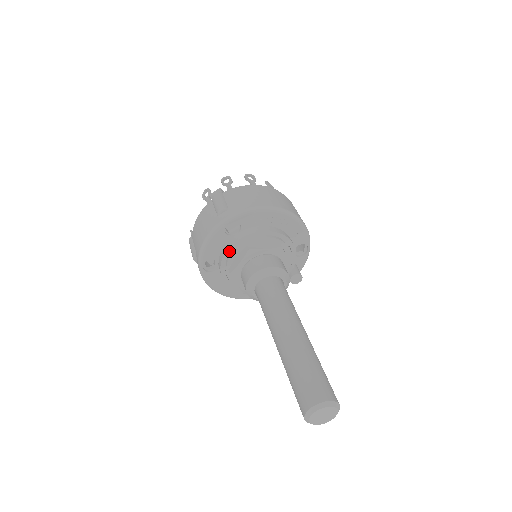
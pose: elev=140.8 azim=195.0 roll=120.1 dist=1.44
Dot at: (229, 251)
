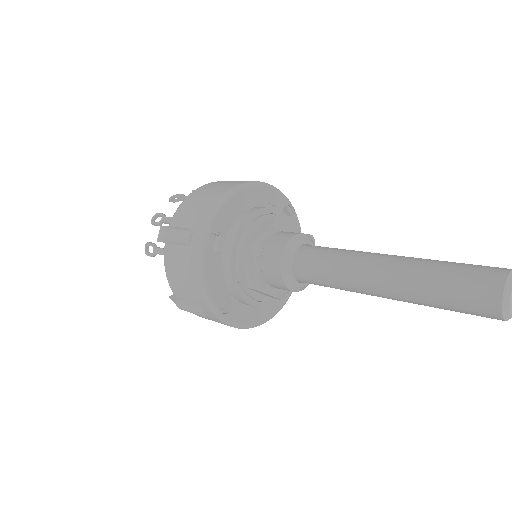
Dot at: (233, 268)
